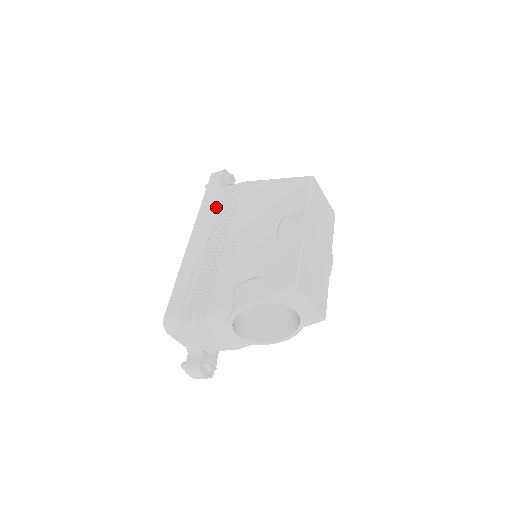
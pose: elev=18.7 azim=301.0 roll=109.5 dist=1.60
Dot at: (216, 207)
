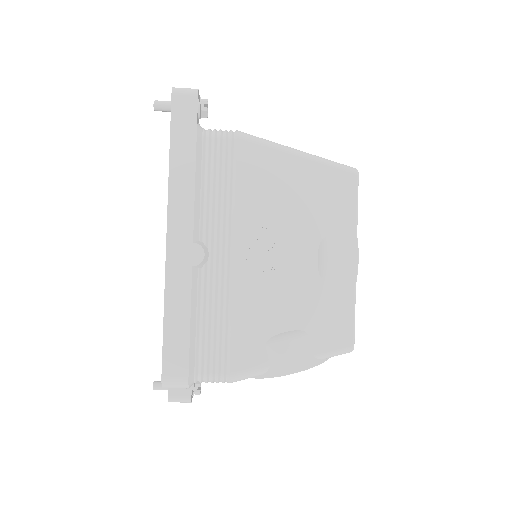
Dot at: (200, 177)
